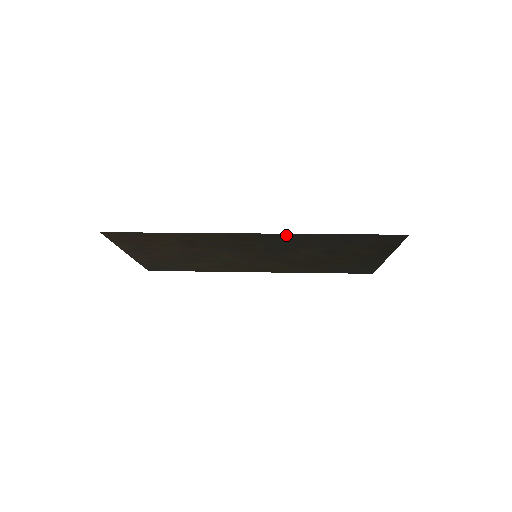
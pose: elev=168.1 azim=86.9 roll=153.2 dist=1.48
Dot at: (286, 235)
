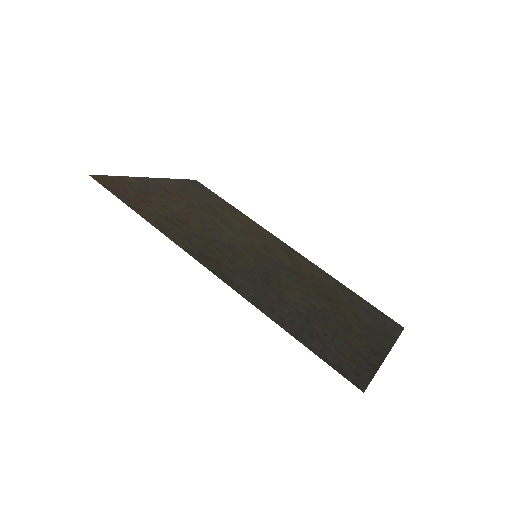
Dot at: (242, 291)
